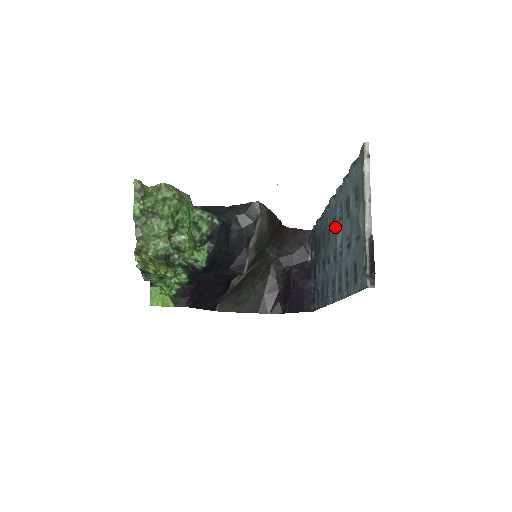
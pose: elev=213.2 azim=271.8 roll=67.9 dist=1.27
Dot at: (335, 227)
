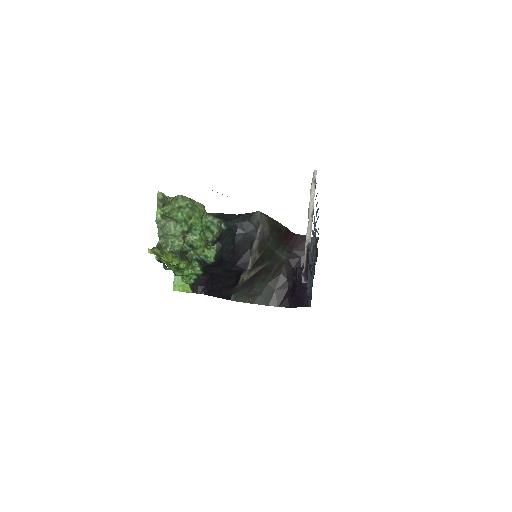
Dot at: occluded
